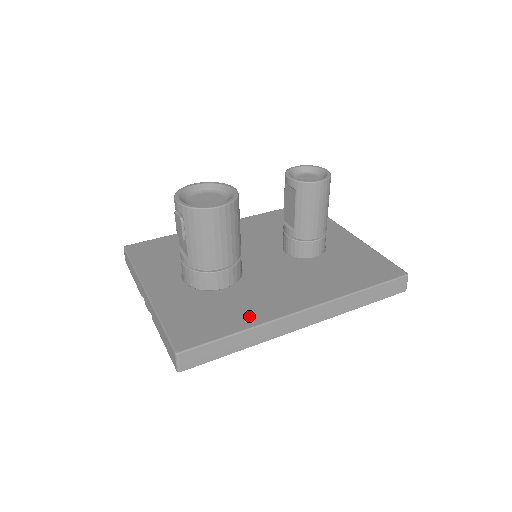
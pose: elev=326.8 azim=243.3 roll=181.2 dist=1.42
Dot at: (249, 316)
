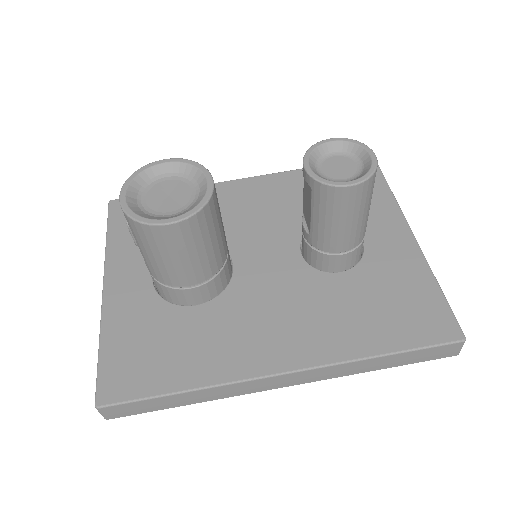
Dot at: (205, 366)
